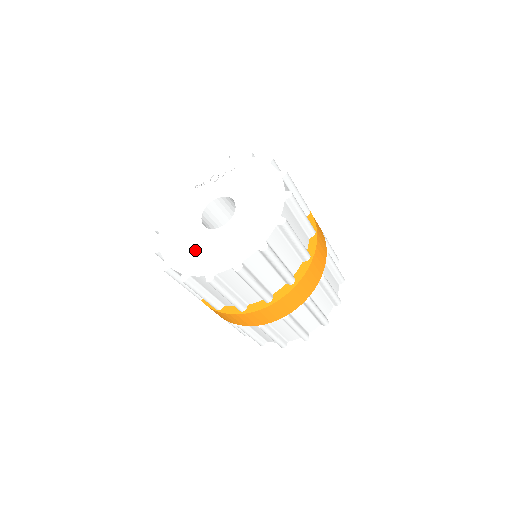
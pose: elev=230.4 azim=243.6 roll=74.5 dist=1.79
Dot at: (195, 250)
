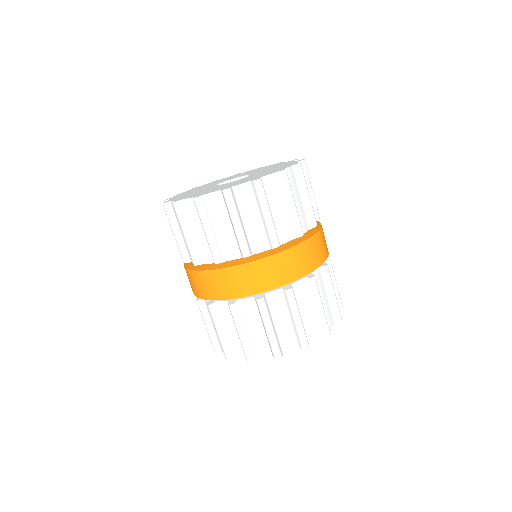
Dot at: (198, 192)
